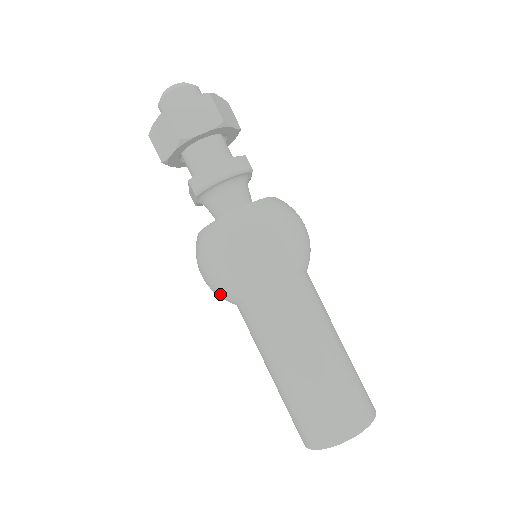
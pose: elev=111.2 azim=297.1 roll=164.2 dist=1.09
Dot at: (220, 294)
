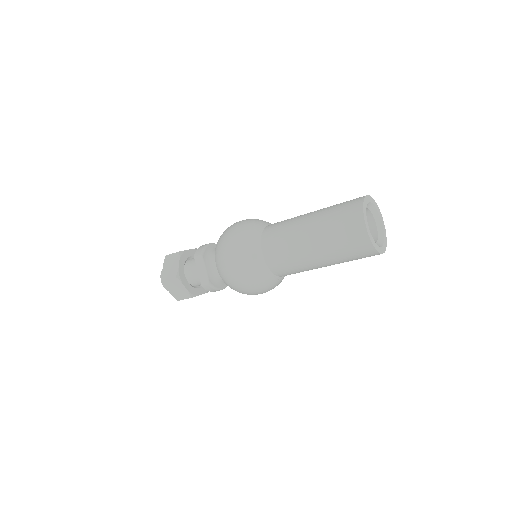
Dot at: (246, 249)
